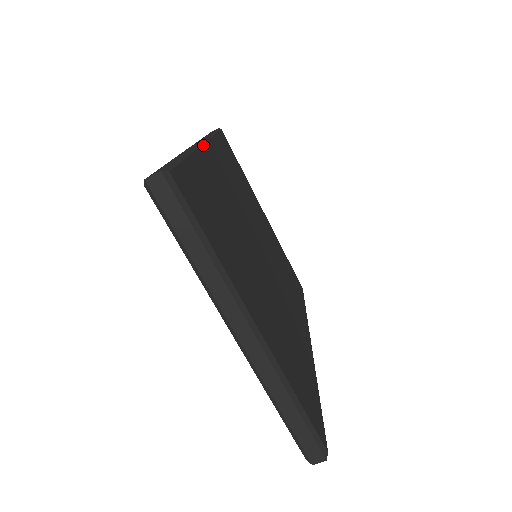
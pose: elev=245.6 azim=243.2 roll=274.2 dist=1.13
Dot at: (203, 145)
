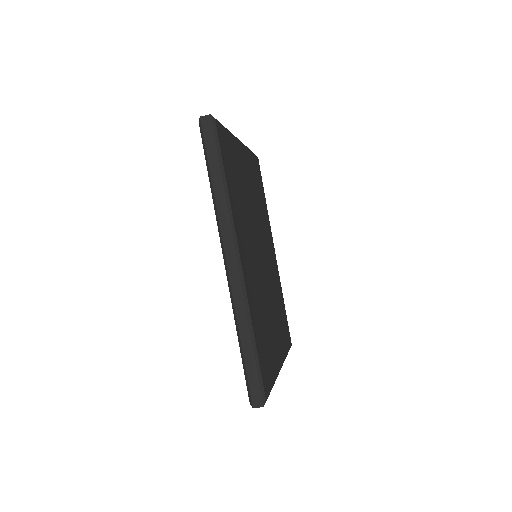
Dot at: (242, 270)
